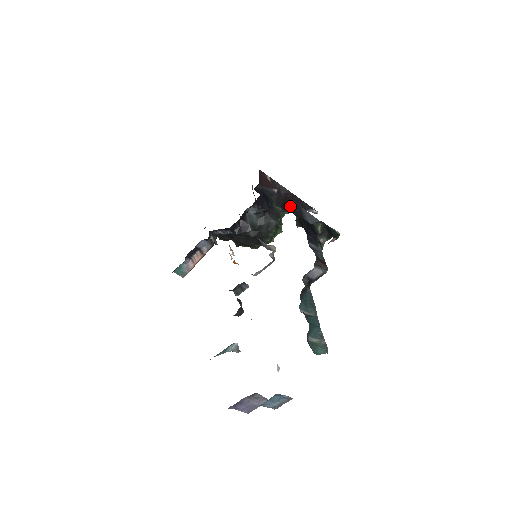
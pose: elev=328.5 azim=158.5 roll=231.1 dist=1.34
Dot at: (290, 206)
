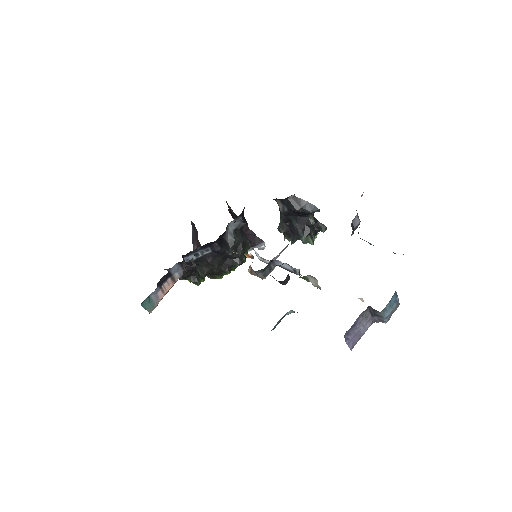
Dot at: (289, 201)
